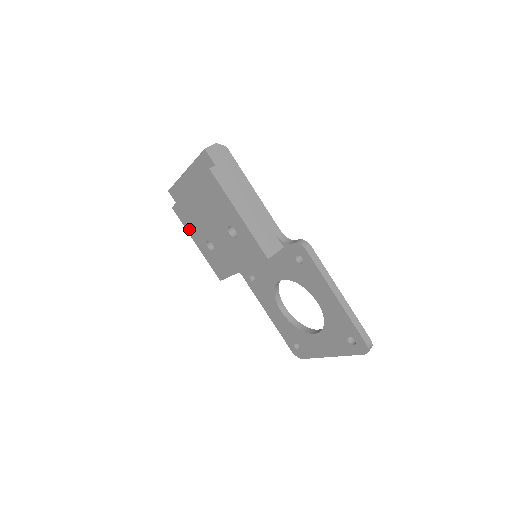
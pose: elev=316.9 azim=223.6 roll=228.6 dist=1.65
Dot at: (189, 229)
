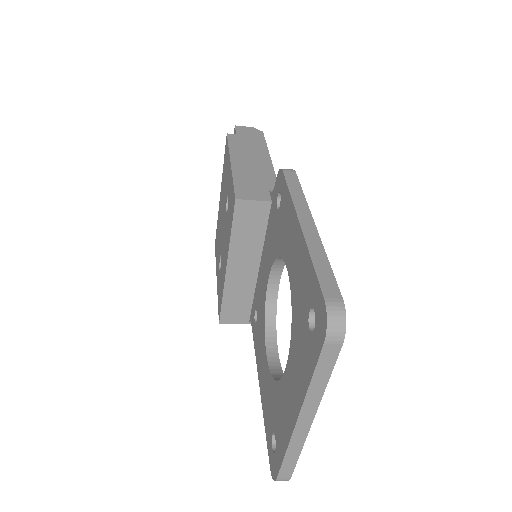
Dot at: occluded
